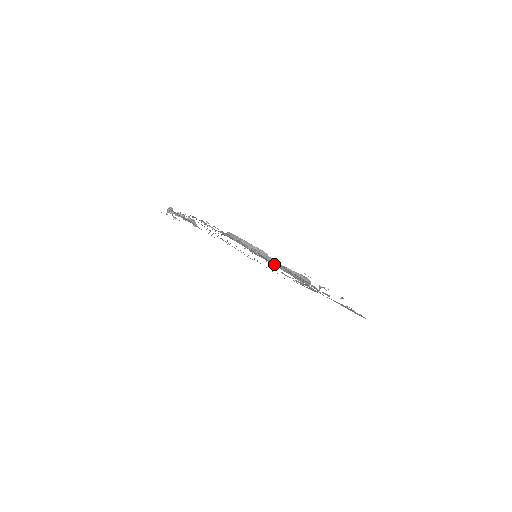
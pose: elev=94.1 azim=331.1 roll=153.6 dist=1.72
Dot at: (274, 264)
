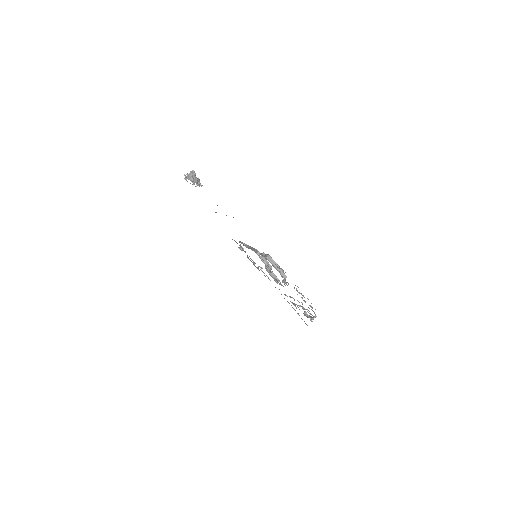
Dot at: (279, 281)
